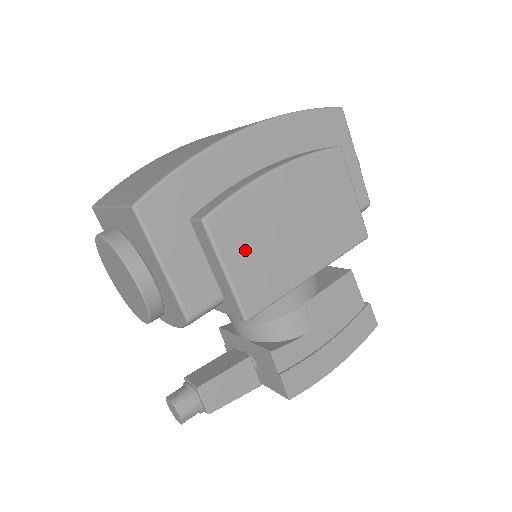
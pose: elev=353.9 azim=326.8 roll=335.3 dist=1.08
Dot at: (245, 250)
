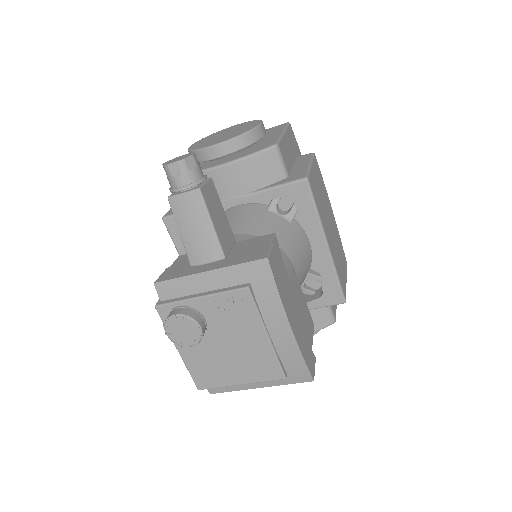
Dot at: (318, 181)
